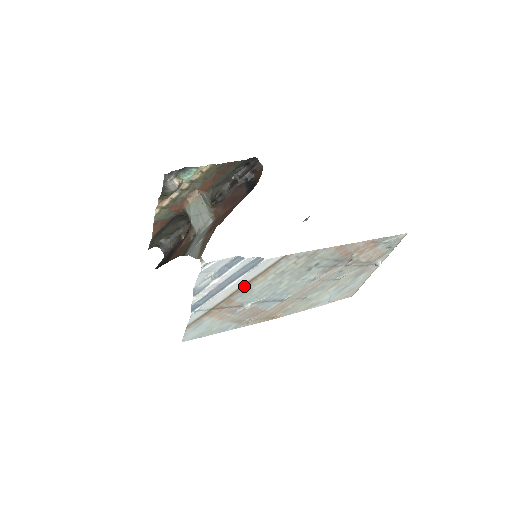
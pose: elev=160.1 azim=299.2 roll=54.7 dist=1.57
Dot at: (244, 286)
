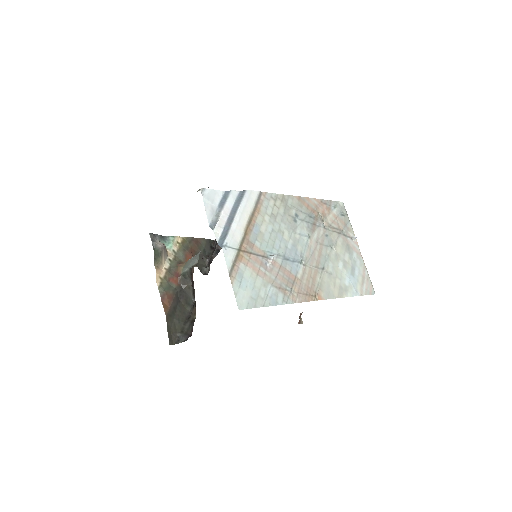
Dot at: (250, 224)
